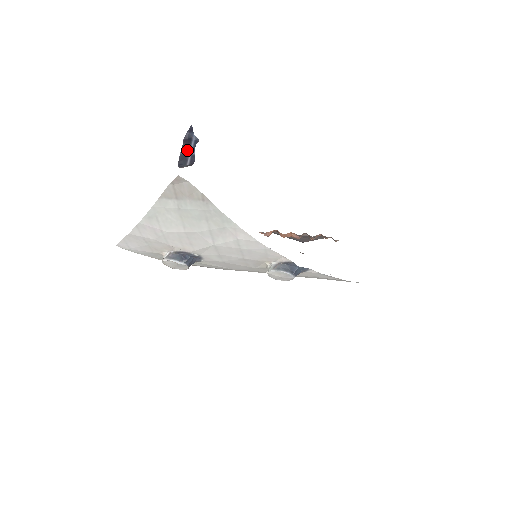
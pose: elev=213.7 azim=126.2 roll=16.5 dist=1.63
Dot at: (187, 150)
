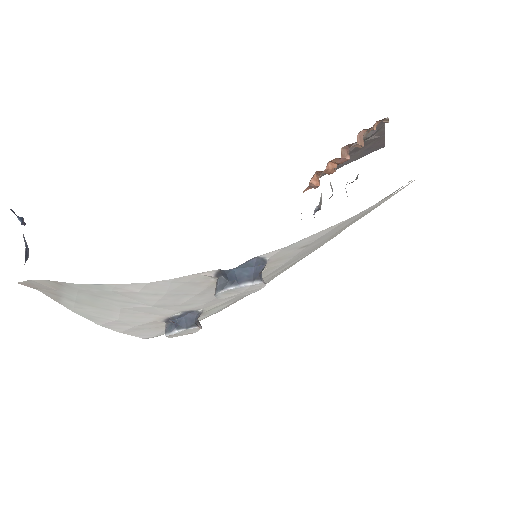
Dot at: (24, 239)
